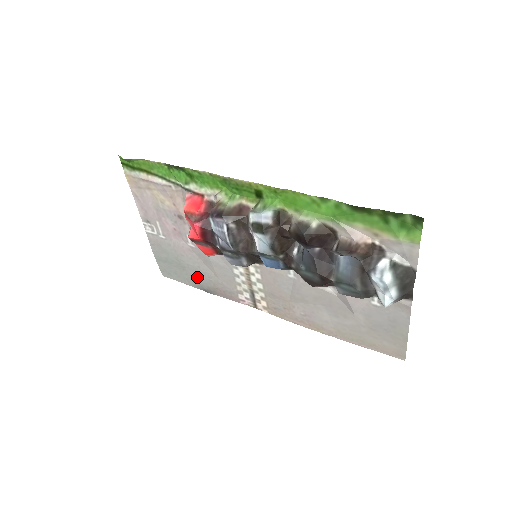
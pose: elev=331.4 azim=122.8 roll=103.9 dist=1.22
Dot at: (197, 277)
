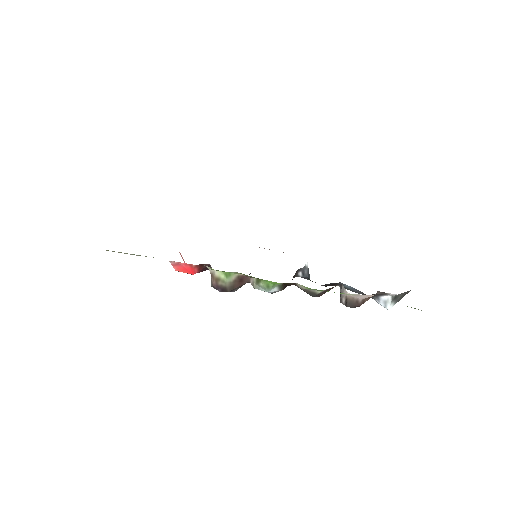
Dot at: occluded
